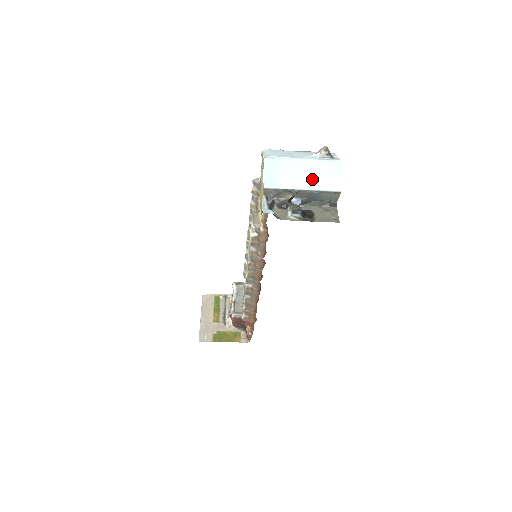
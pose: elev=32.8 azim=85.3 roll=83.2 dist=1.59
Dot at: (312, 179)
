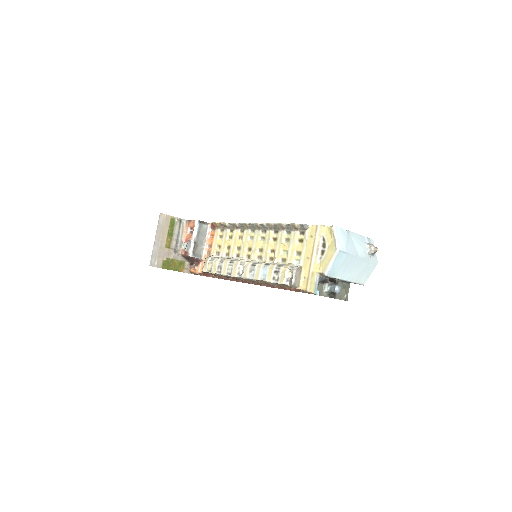
Dot at: (355, 273)
